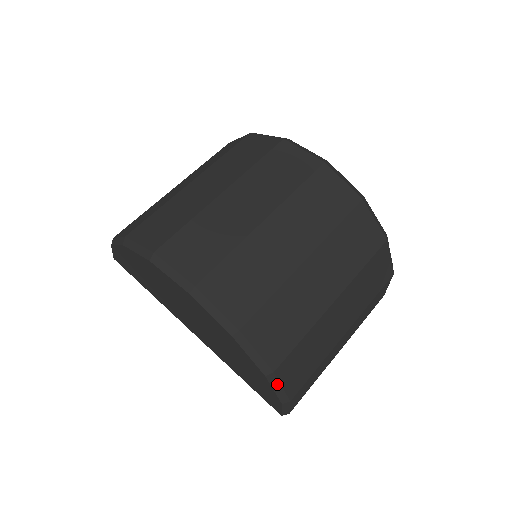
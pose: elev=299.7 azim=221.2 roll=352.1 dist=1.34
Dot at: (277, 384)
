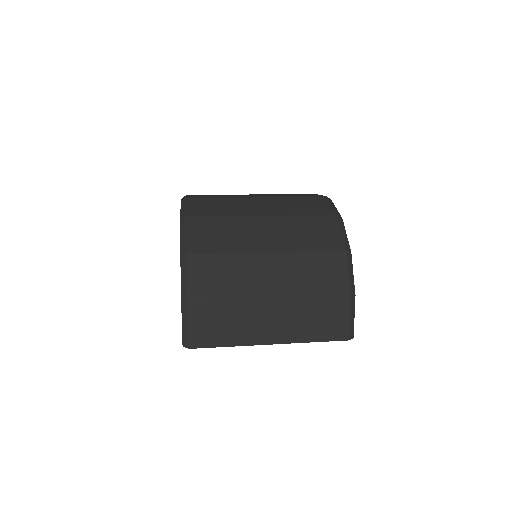
Dot at: (185, 271)
